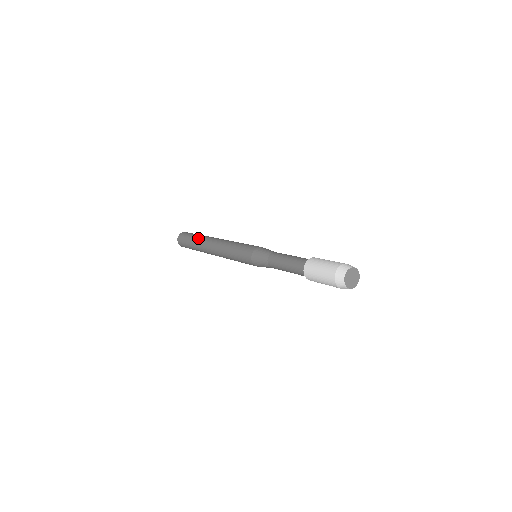
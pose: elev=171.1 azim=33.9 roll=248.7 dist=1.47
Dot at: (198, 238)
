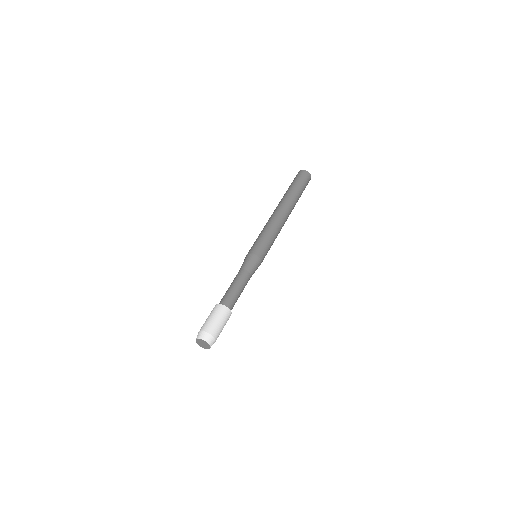
Dot at: (285, 193)
